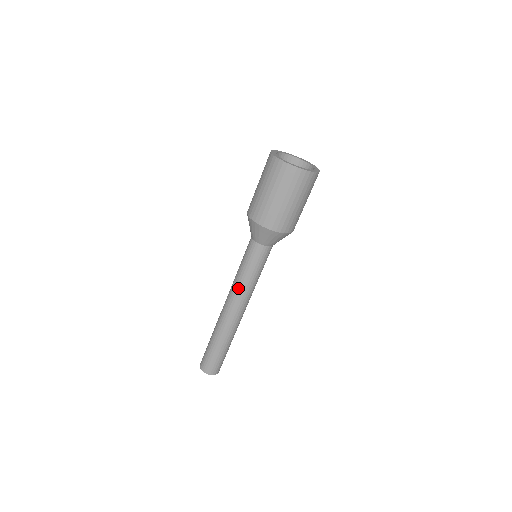
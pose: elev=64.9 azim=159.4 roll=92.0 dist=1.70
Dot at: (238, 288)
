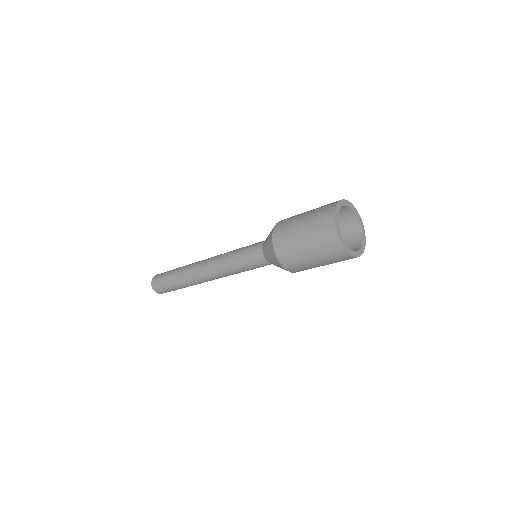
Dot at: occluded
